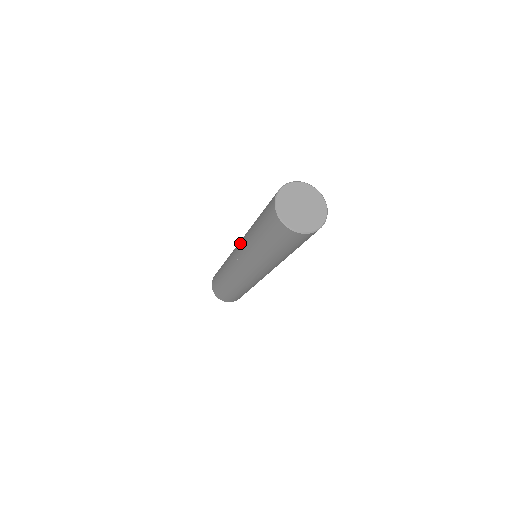
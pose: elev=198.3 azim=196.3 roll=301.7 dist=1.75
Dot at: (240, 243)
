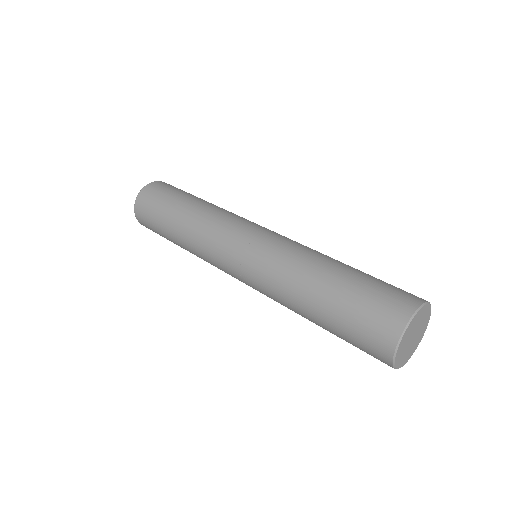
Dot at: occluded
